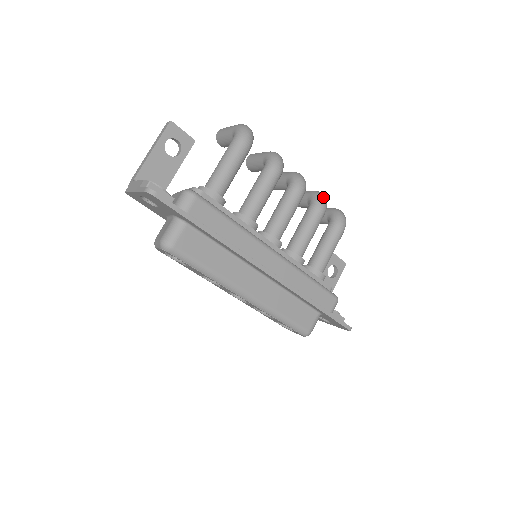
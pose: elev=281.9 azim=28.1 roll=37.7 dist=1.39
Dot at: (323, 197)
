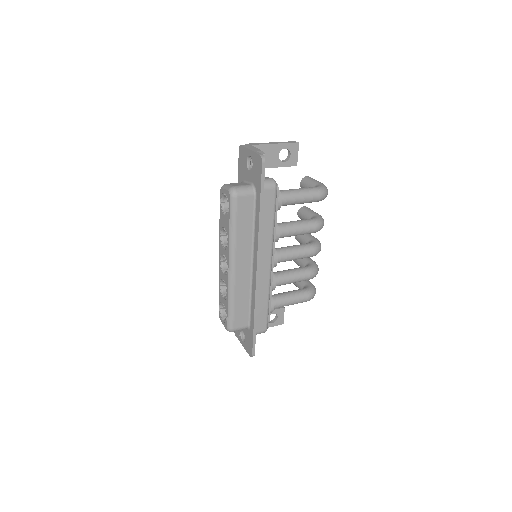
Dot at: (318, 270)
